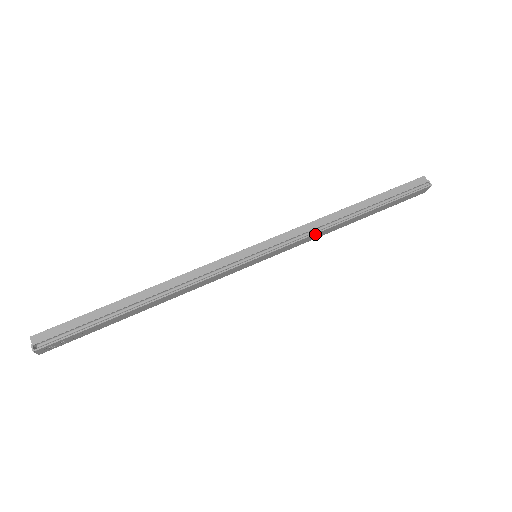
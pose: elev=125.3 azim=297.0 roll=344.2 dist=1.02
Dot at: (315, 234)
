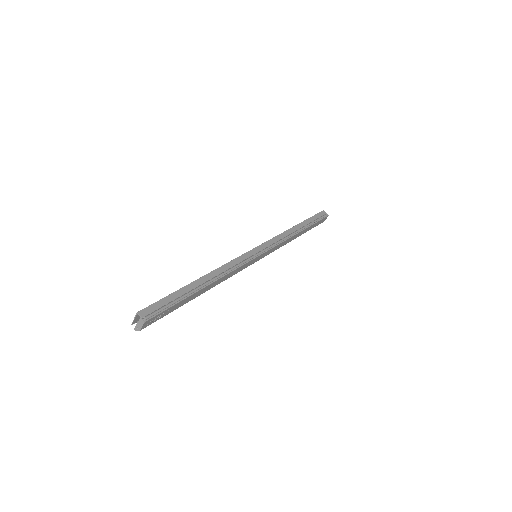
Dot at: (284, 241)
